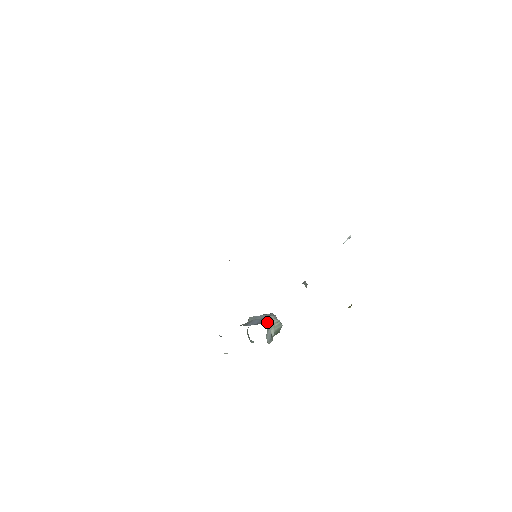
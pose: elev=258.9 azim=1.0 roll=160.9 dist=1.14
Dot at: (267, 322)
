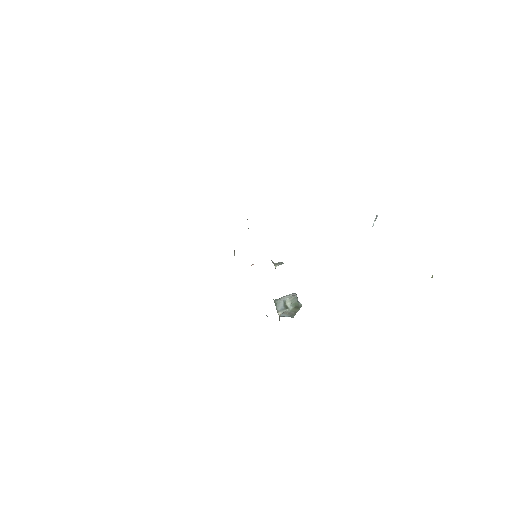
Dot at: (280, 298)
